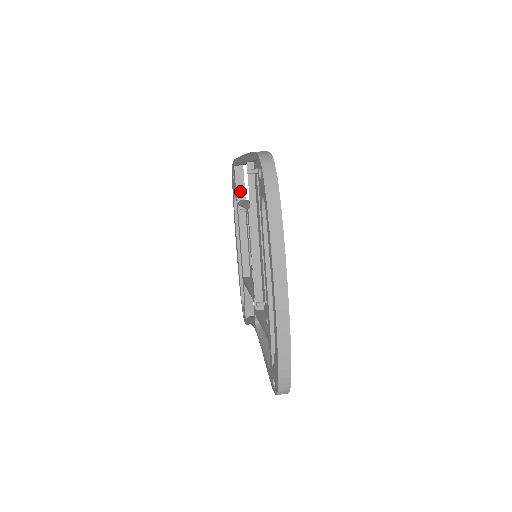
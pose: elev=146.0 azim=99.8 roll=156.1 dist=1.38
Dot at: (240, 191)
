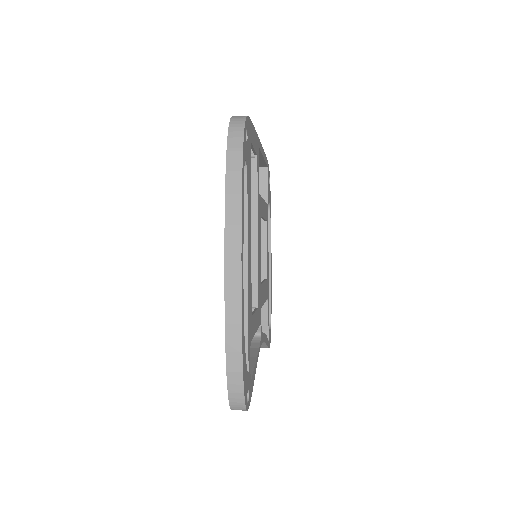
Dot at: (262, 195)
